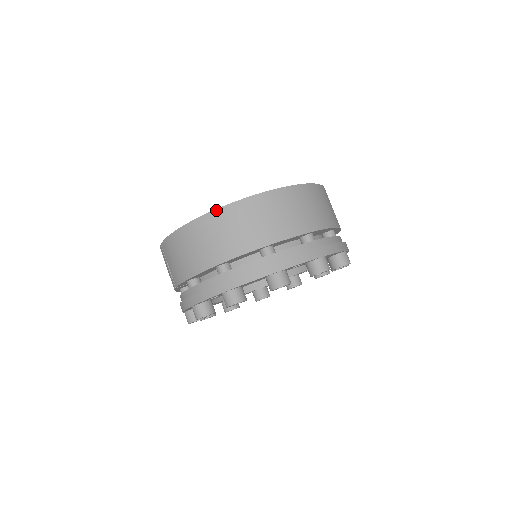
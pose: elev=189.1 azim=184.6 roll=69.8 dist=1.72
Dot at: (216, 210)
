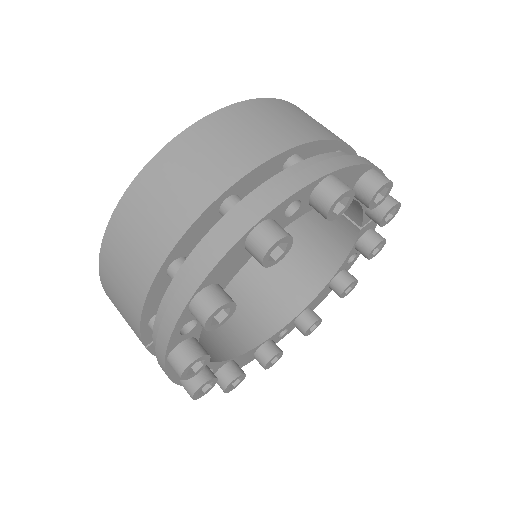
Dot at: (130, 186)
